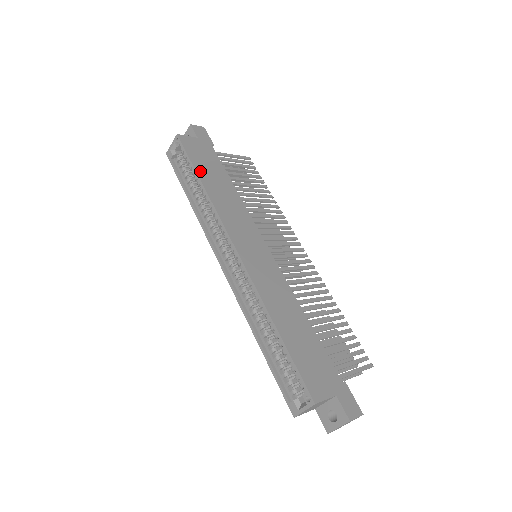
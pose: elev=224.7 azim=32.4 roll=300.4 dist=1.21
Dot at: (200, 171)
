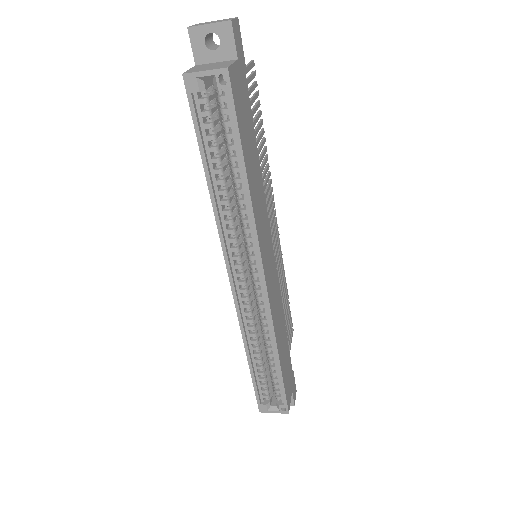
Dot at: (245, 153)
